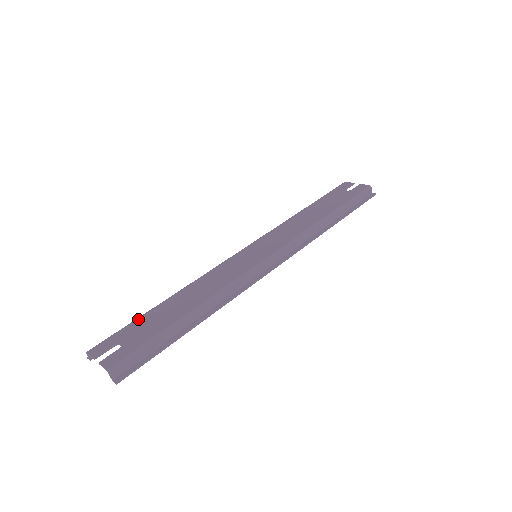
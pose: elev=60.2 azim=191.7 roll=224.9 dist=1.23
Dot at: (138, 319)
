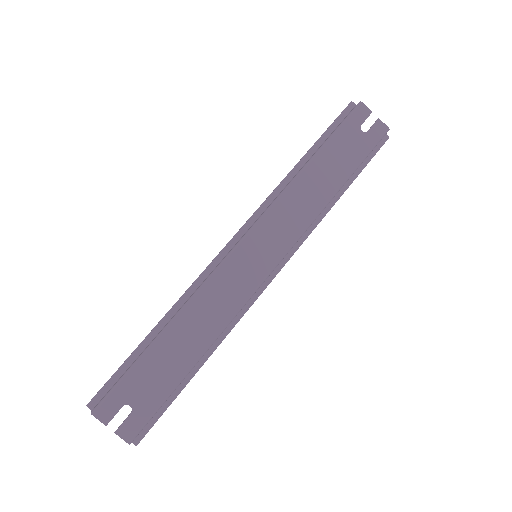
Dot at: (138, 365)
